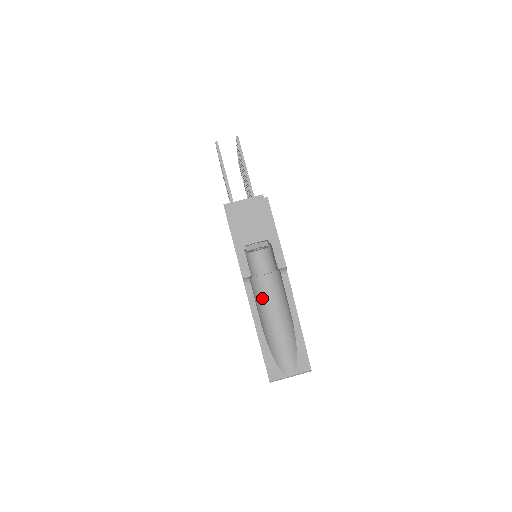
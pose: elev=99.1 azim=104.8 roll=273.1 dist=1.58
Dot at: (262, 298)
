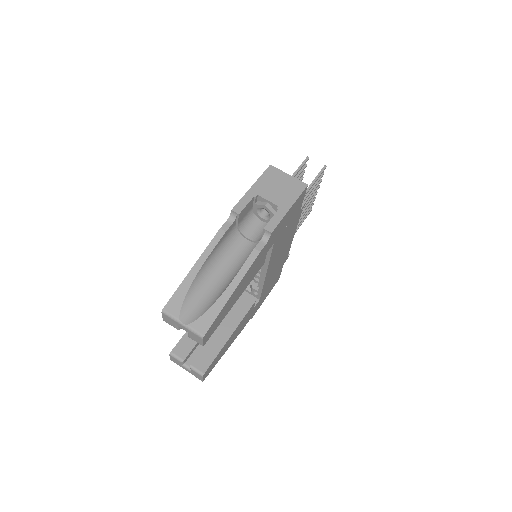
Dot at: (229, 251)
